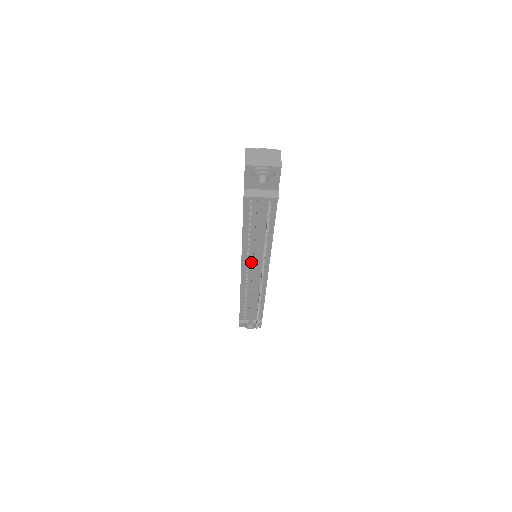
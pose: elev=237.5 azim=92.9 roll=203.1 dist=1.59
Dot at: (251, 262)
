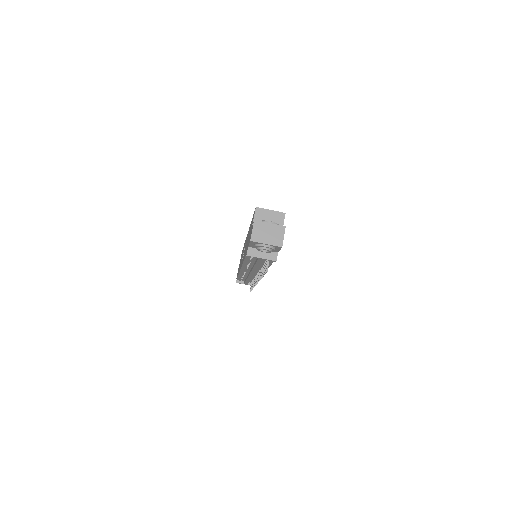
Dot at: (250, 268)
